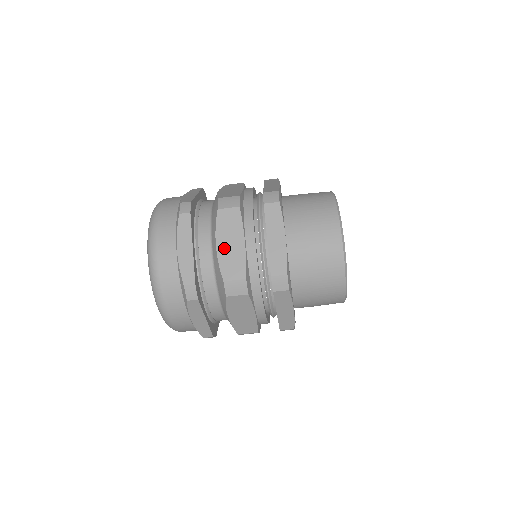
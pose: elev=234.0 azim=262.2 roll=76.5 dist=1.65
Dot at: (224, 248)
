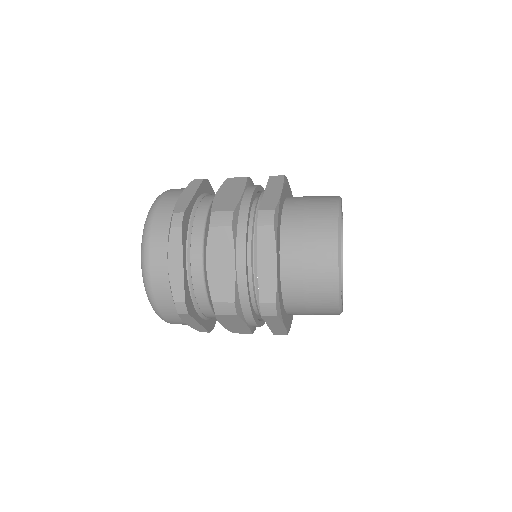
Dot at: (214, 269)
